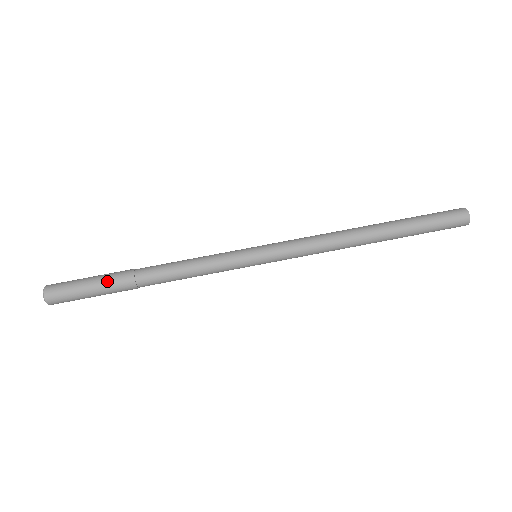
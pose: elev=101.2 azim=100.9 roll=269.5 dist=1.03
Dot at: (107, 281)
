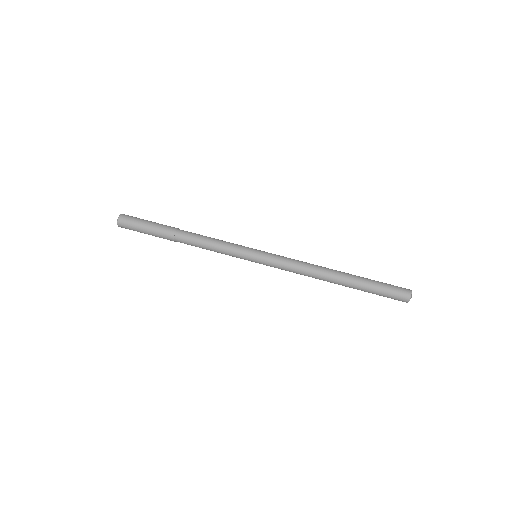
Dot at: (160, 224)
